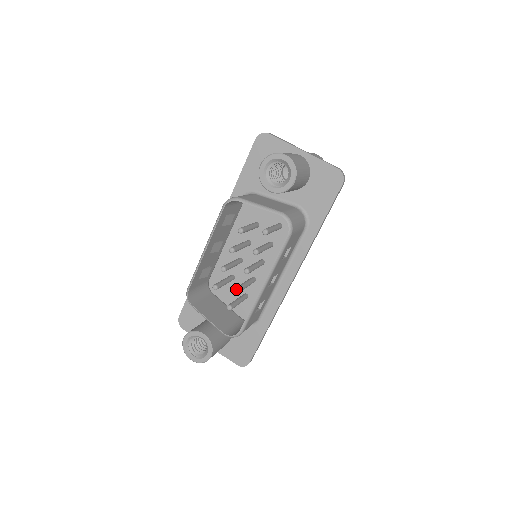
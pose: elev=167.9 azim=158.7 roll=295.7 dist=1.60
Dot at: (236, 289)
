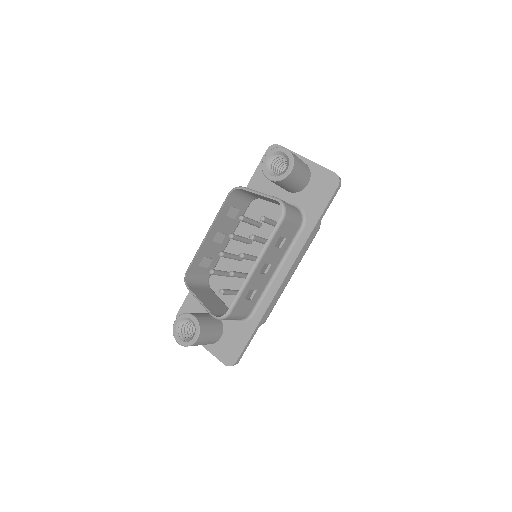
Dot at: (230, 272)
